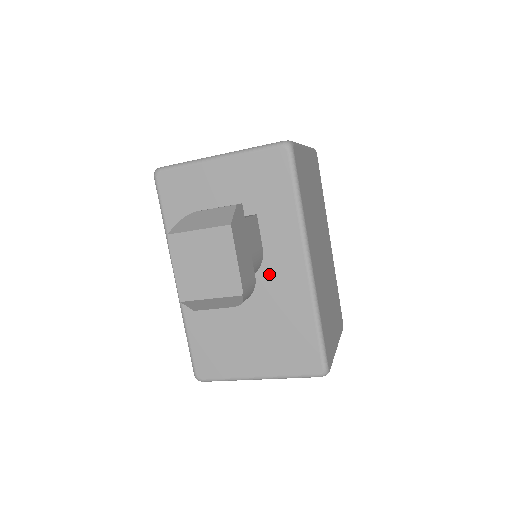
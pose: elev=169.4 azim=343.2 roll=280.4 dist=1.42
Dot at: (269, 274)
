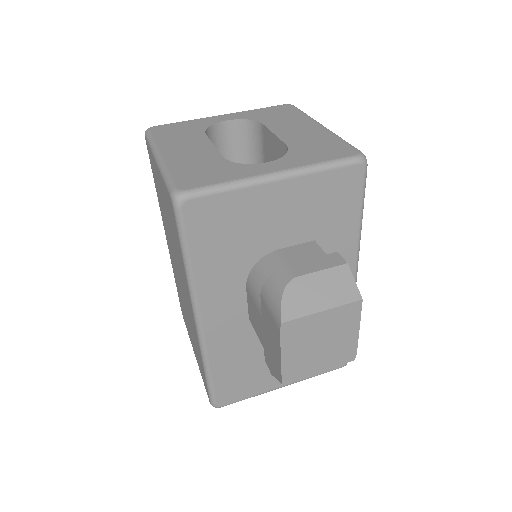
Dot at: occluded
